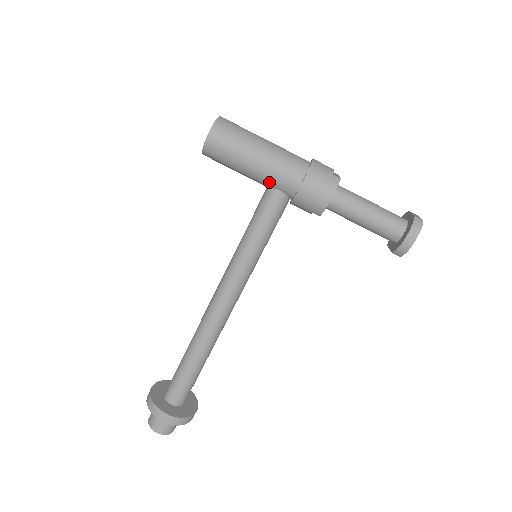
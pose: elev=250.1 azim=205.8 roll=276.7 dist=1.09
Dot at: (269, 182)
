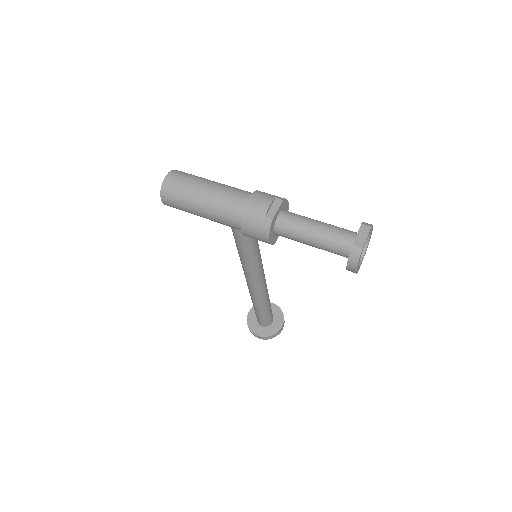
Dot at: (223, 224)
